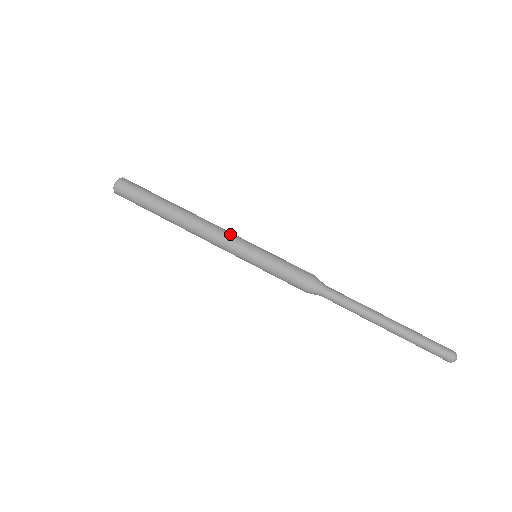
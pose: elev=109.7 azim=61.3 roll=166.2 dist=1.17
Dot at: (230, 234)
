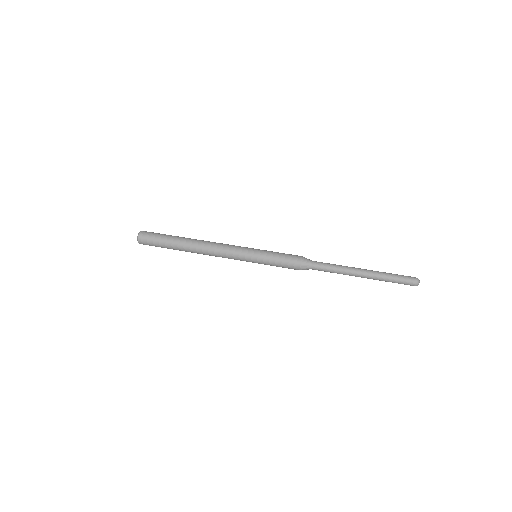
Dot at: (233, 245)
